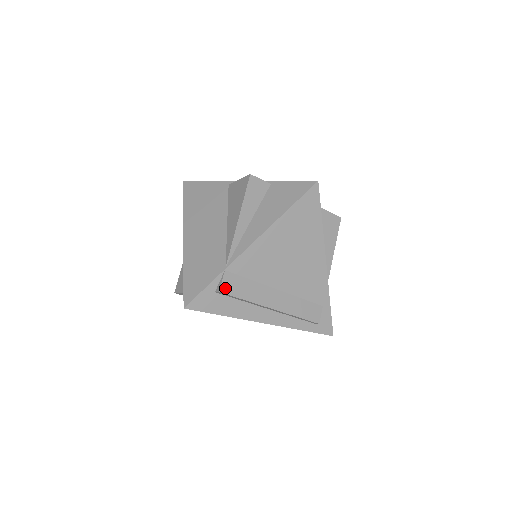
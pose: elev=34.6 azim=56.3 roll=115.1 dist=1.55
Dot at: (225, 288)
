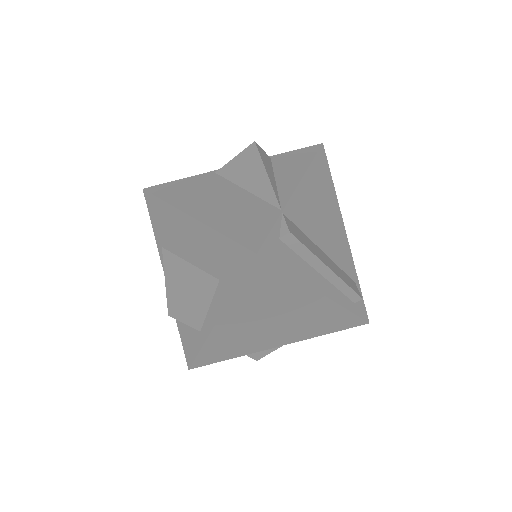
Dot at: (291, 230)
